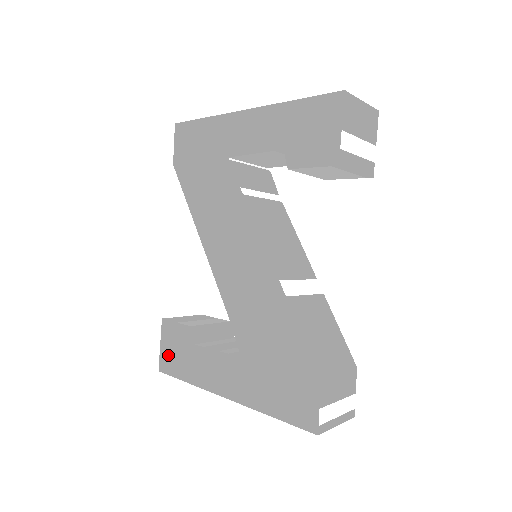
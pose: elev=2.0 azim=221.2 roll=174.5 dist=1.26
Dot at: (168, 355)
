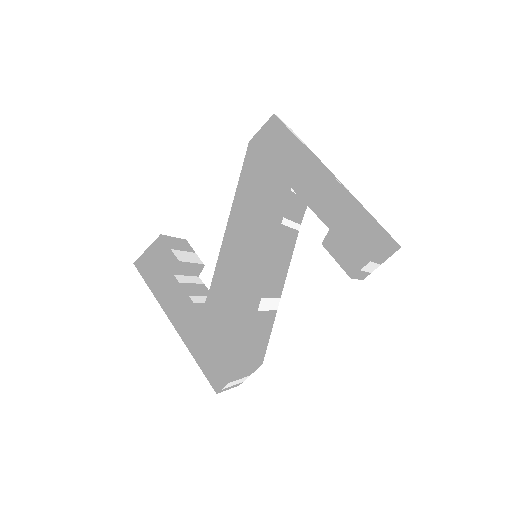
Dot at: (148, 261)
